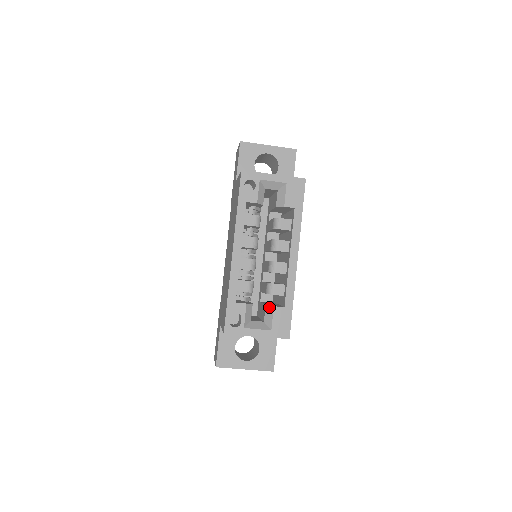
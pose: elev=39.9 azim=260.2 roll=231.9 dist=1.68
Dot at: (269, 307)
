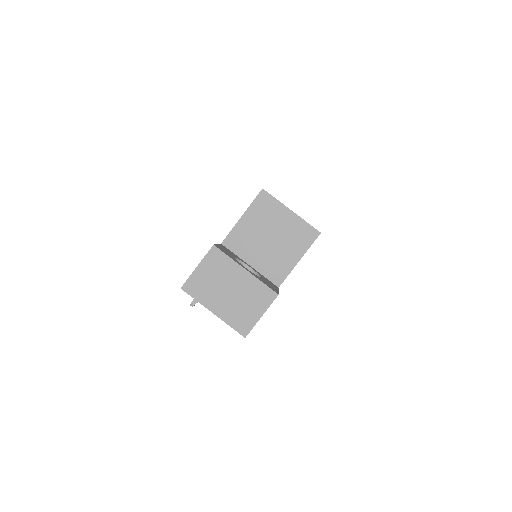
Dot at: occluded
